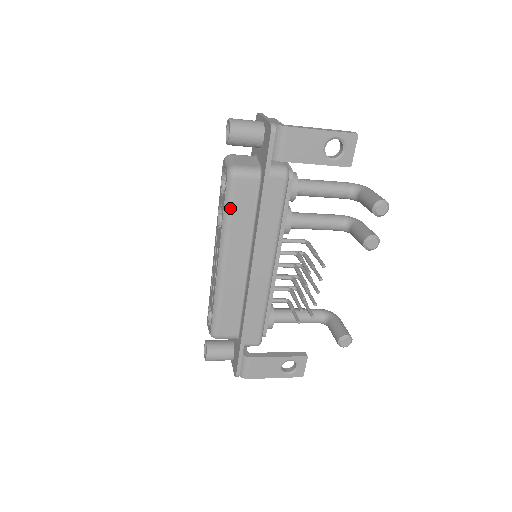
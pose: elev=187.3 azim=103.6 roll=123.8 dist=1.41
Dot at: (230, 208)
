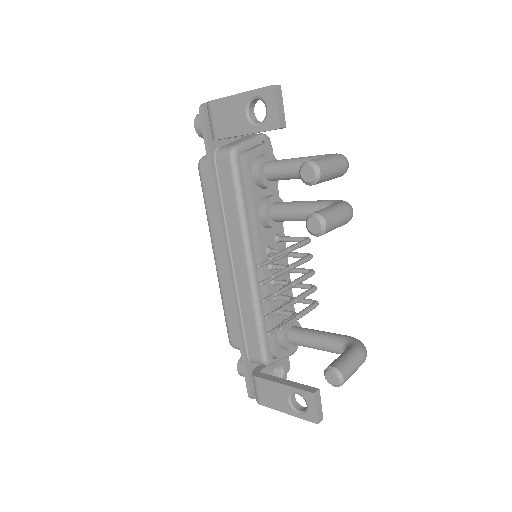
Dot at: (205, 200)
